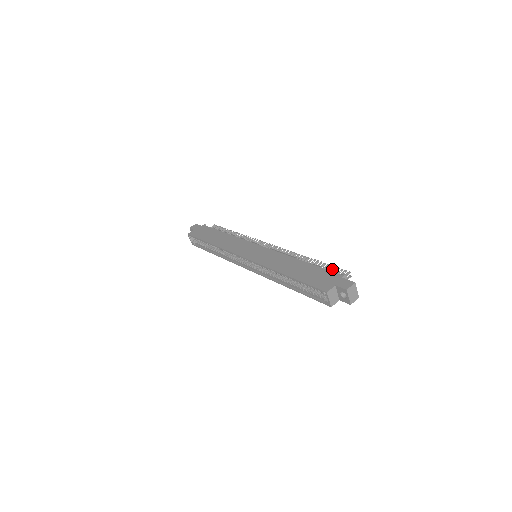
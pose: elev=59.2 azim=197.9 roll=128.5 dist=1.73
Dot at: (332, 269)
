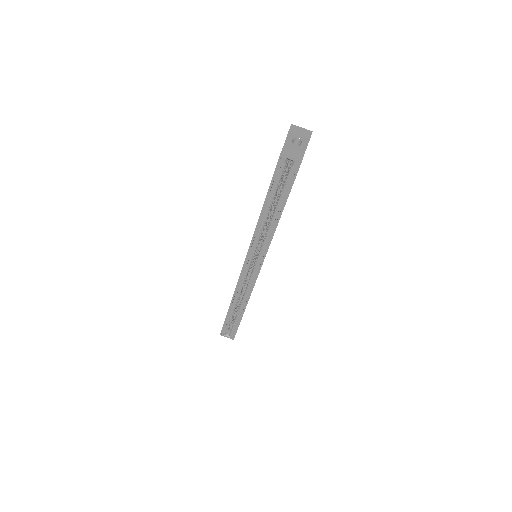
Dot at: occluded
